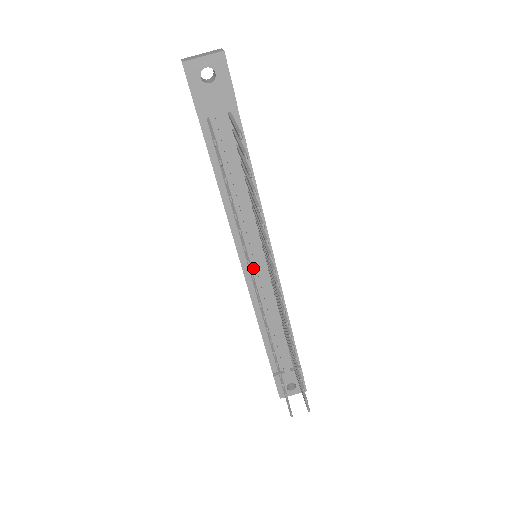
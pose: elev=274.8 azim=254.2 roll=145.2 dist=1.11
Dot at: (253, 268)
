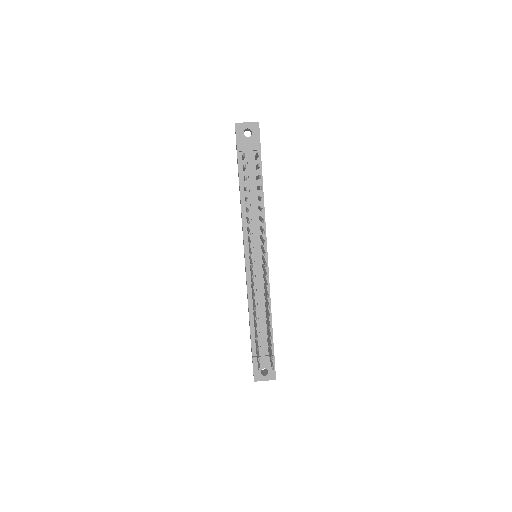
Dot at: (252, 262)
